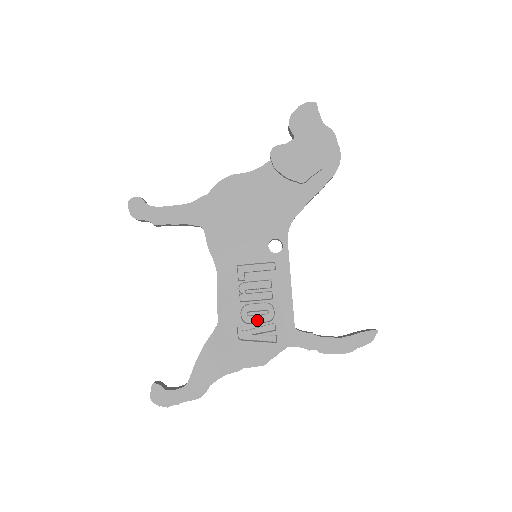
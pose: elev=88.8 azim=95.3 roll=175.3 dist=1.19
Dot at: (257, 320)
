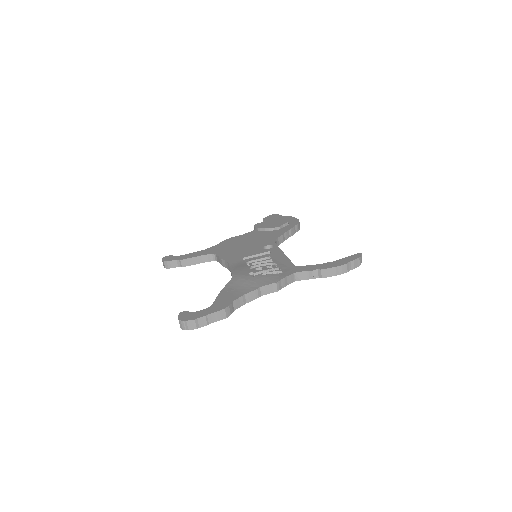
Dot at: (264, 268)
